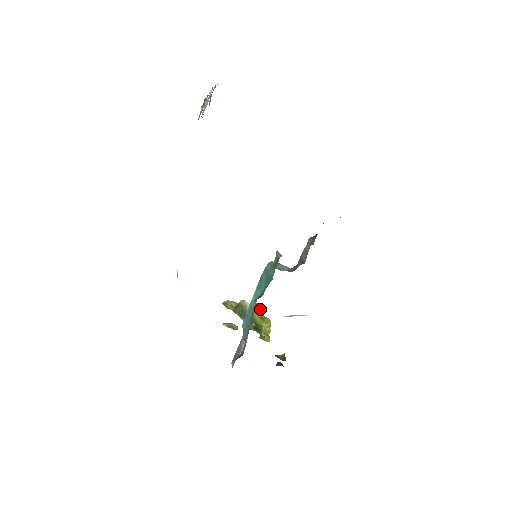
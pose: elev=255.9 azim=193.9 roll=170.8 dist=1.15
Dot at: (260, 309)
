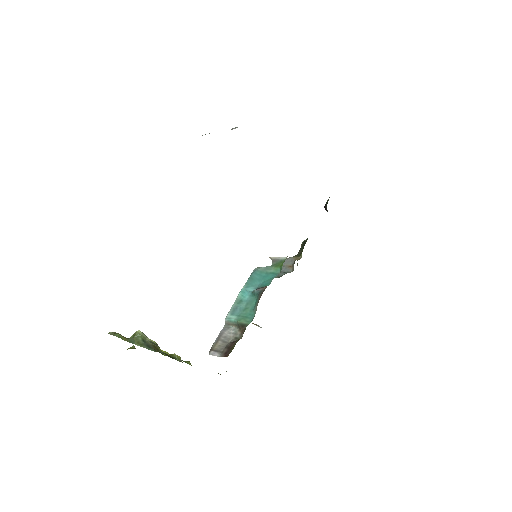
Dot at: occluded
